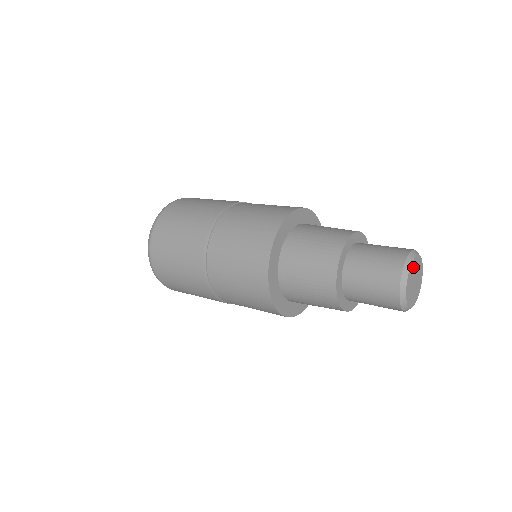
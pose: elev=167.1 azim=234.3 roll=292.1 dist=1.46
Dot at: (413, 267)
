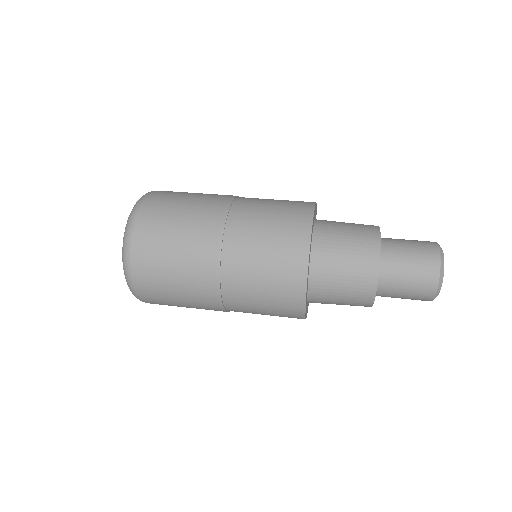
Dot at: occluded
